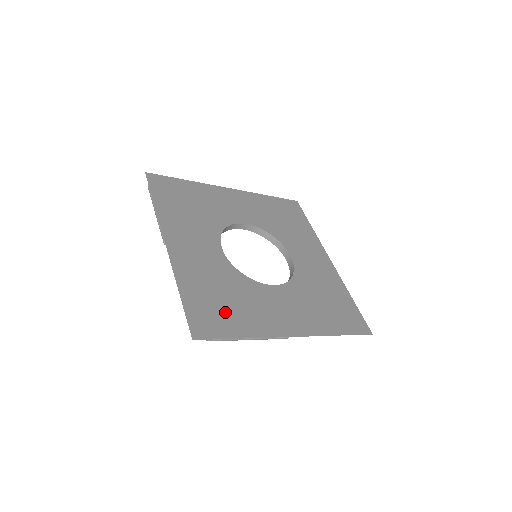
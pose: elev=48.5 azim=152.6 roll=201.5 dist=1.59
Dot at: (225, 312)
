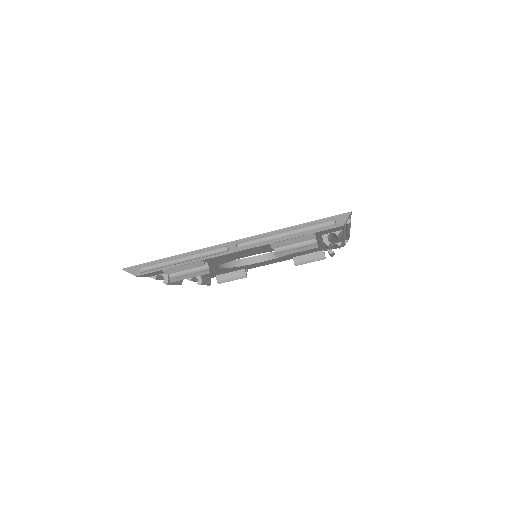
Dot at: occluded
